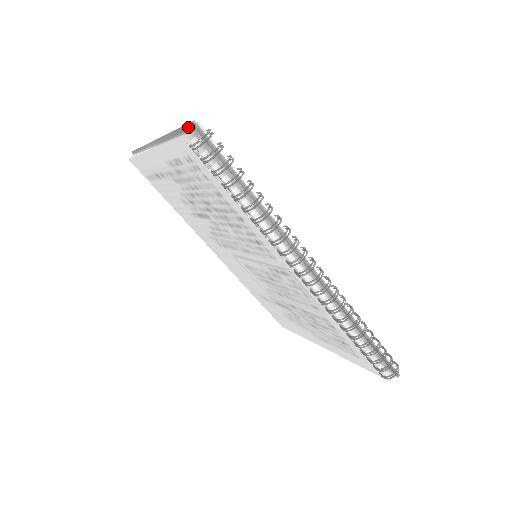
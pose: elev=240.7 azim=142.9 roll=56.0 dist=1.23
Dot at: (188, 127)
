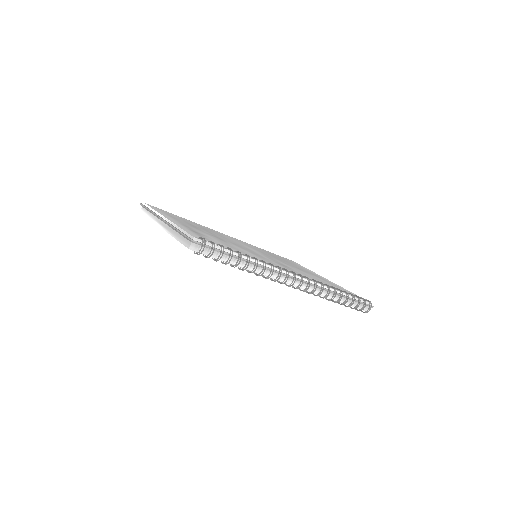
Dot at: (188, 240)
